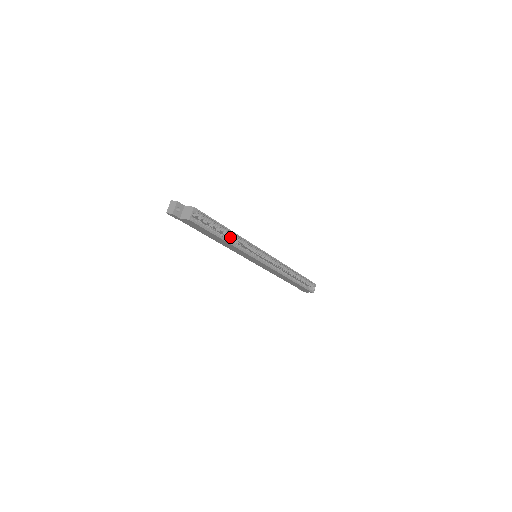
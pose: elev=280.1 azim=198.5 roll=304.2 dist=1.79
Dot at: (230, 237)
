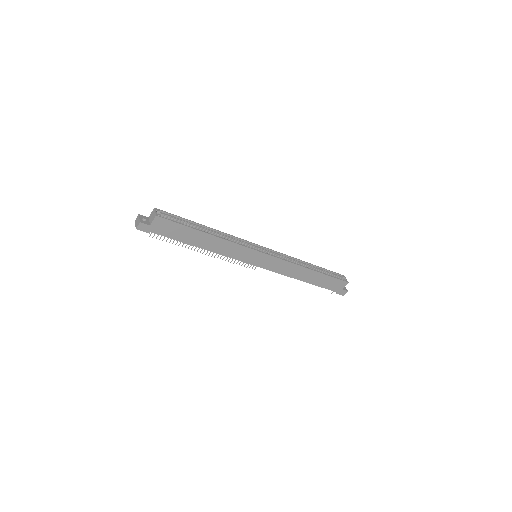
Dot at: occluded
